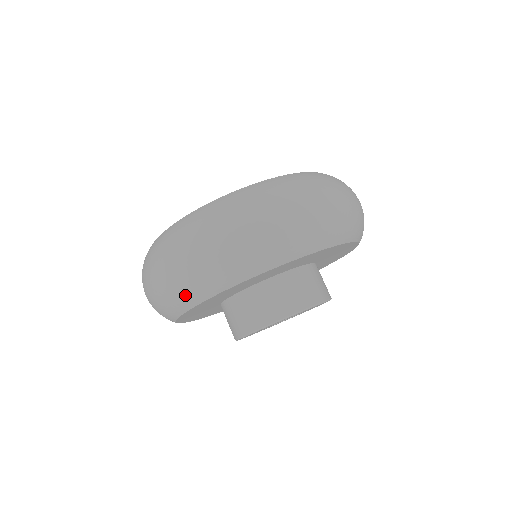
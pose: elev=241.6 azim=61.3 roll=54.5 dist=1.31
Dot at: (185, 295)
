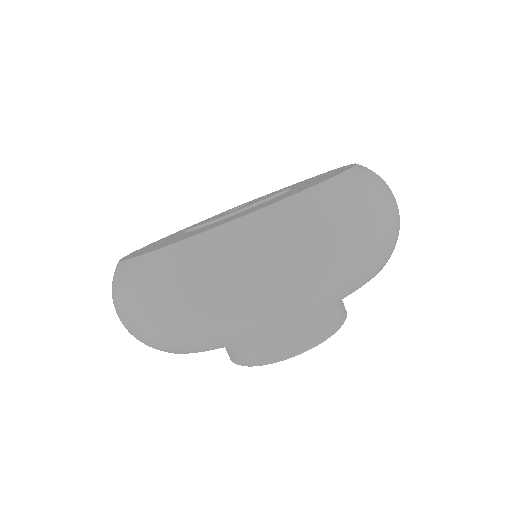
Dot at: (147, 345)
